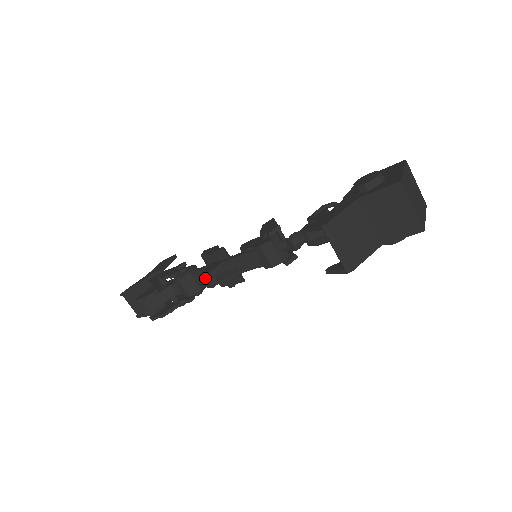
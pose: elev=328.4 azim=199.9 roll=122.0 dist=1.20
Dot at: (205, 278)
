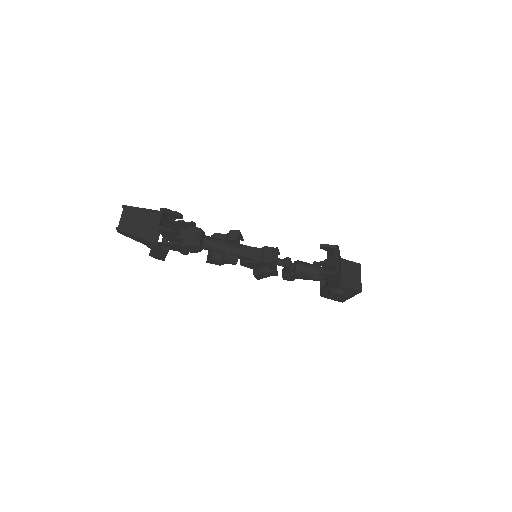
Dot at: (237, 232)
